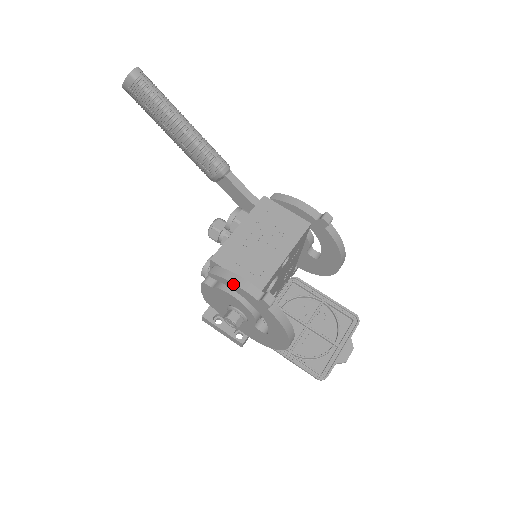
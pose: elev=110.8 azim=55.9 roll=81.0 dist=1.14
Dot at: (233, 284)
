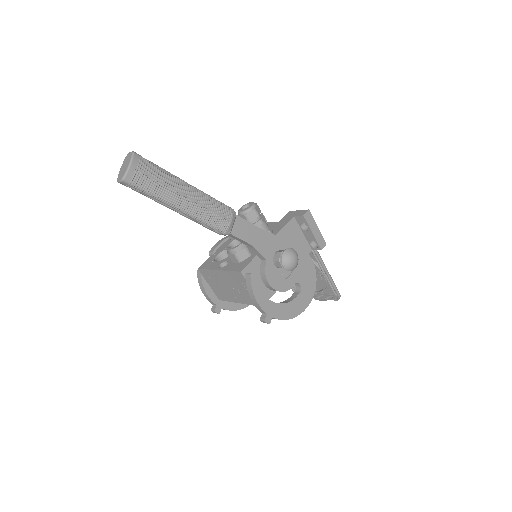
Dot at: (202, 291)
